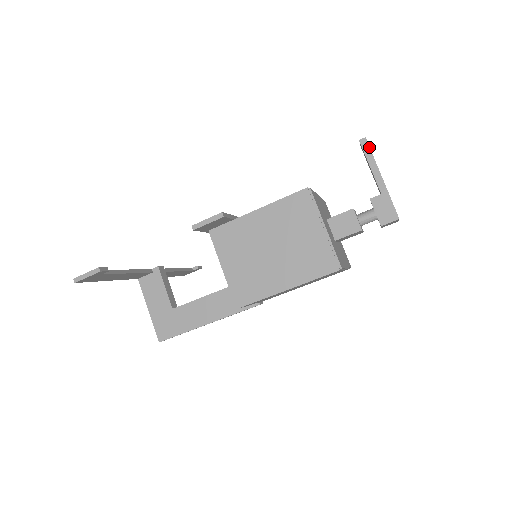
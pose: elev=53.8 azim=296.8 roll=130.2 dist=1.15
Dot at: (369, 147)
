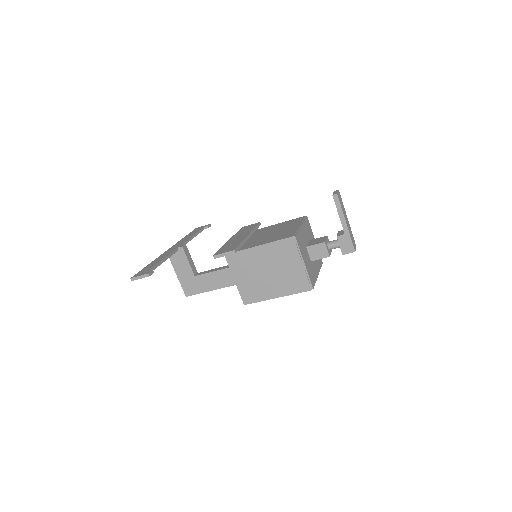
Dot at: (339, 201)
